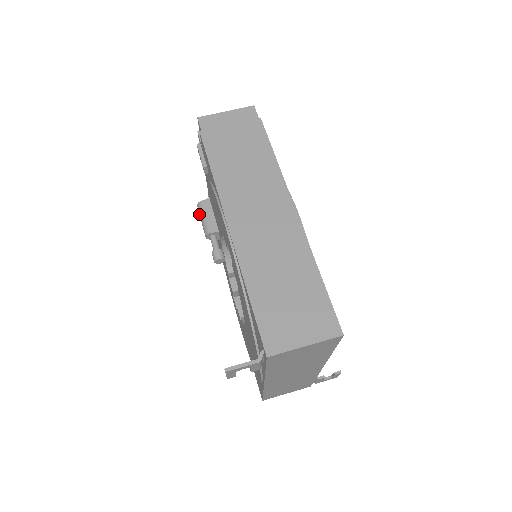
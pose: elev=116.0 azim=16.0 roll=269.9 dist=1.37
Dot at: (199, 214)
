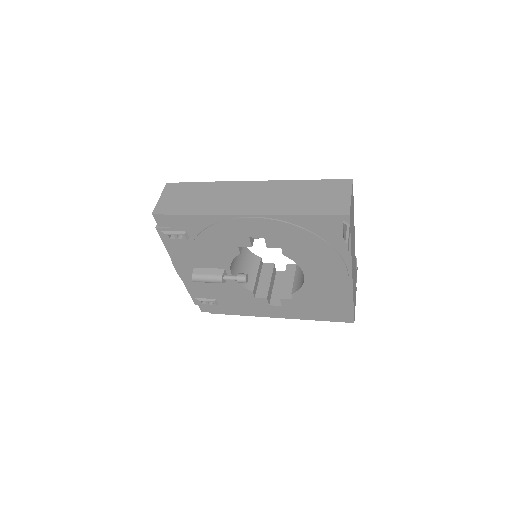
Dot at: (201, 281)
